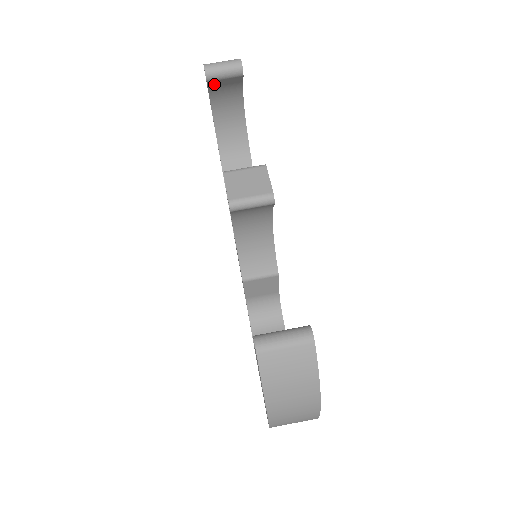
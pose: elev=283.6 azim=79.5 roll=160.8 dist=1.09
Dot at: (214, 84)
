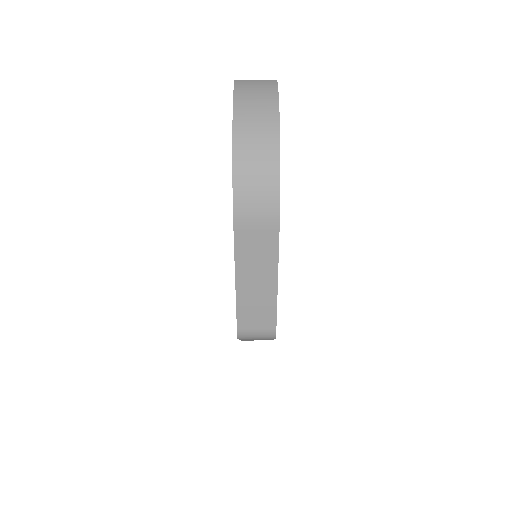
Dot at: occluded
